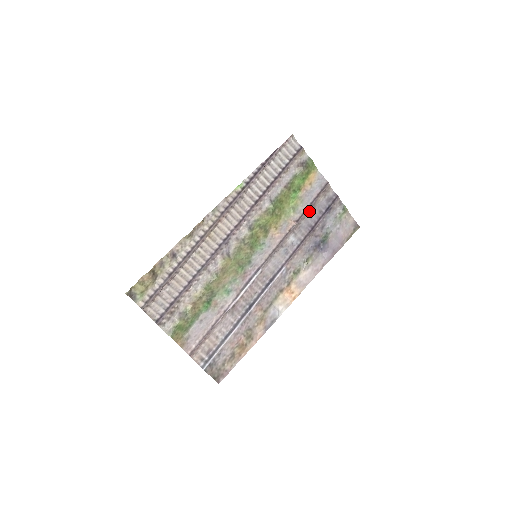
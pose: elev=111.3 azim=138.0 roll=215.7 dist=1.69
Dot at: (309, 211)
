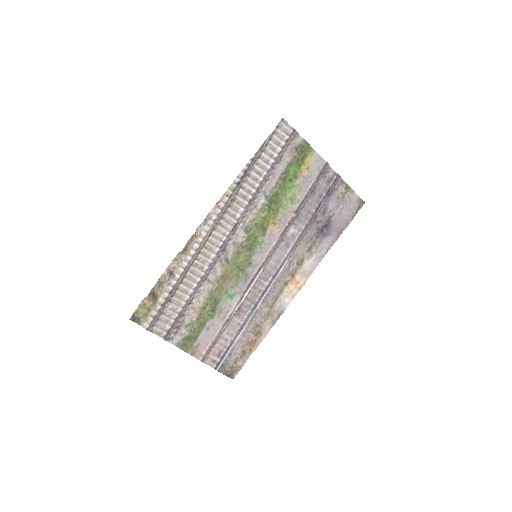
Dot at: (308, 198)
